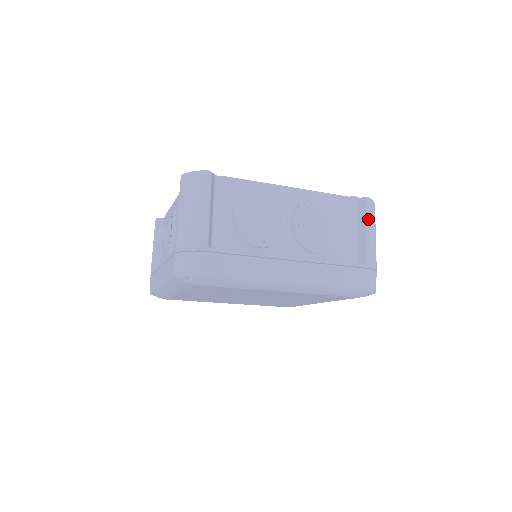
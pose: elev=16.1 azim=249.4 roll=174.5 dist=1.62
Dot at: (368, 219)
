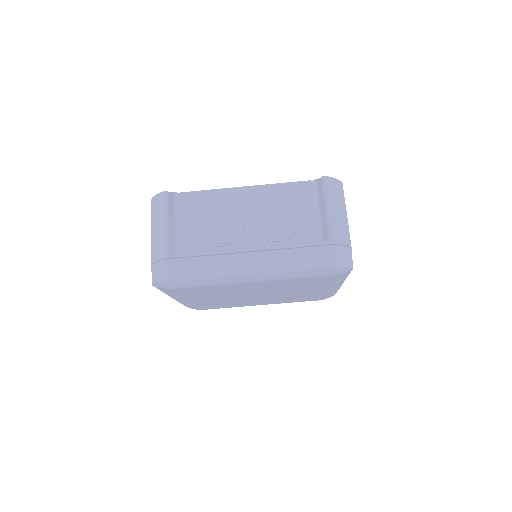
Dot at: (326, 197)
